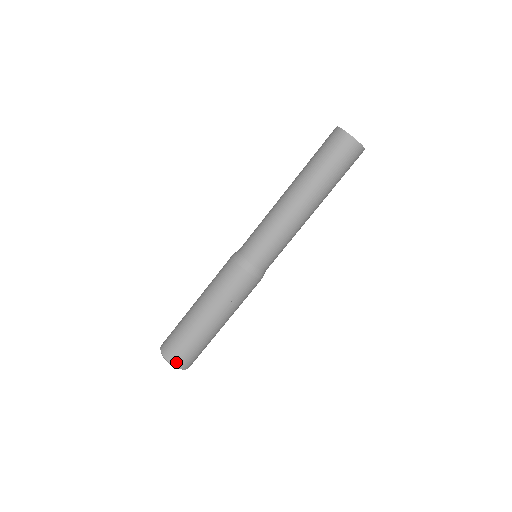
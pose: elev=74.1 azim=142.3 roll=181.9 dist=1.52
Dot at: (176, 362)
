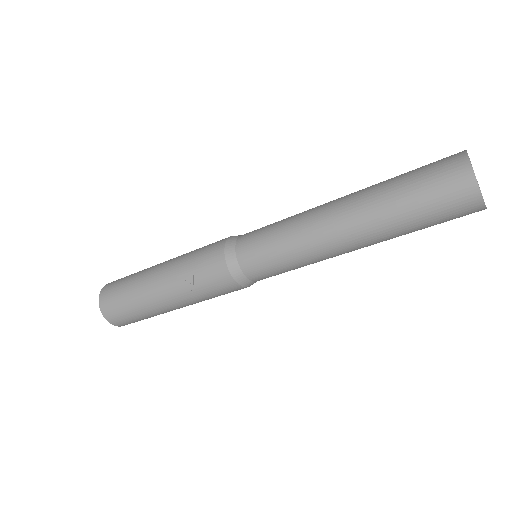
Dot at: (106, 312)
